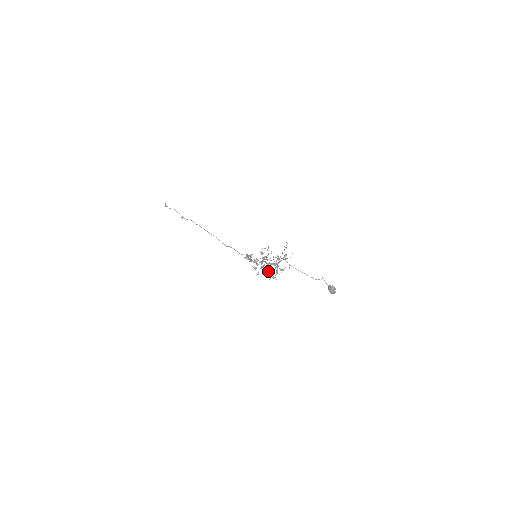
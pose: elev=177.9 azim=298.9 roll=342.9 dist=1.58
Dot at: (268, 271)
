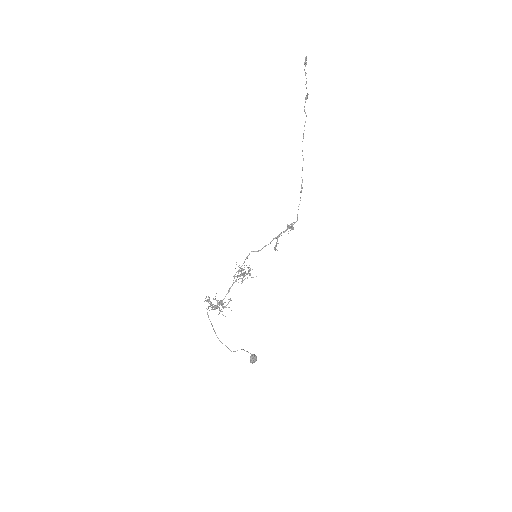
Dot at: (208, 302)
